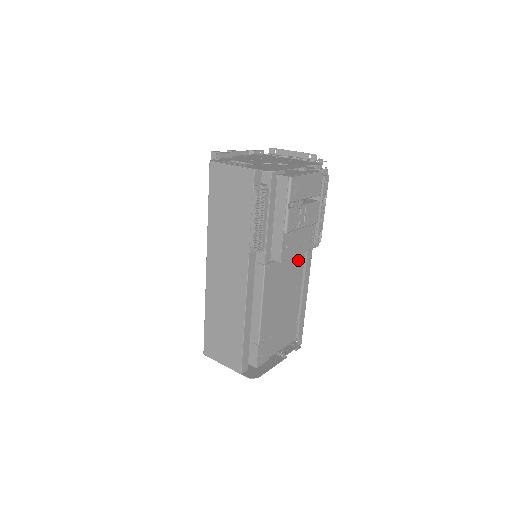
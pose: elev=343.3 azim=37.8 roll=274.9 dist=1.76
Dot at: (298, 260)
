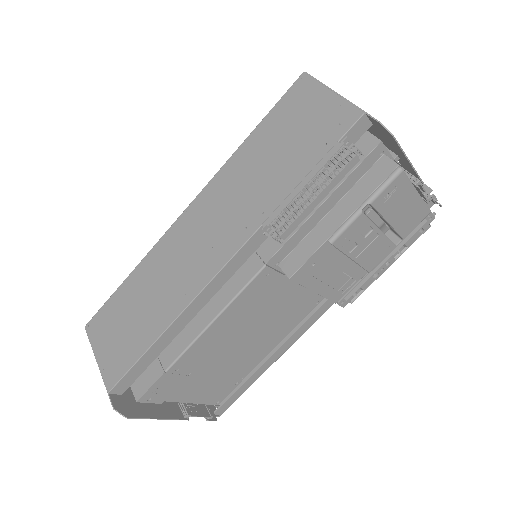
Dot at: (305, 303)
